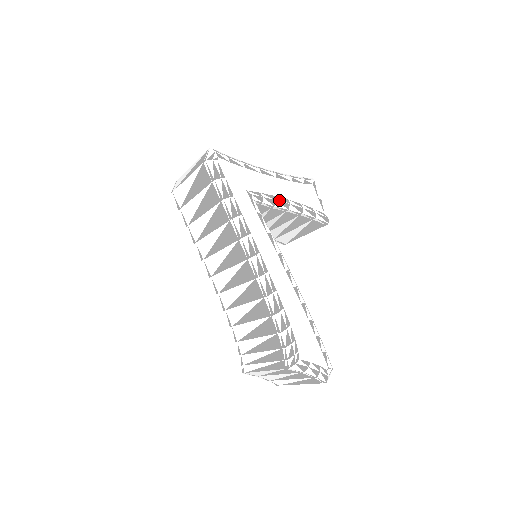
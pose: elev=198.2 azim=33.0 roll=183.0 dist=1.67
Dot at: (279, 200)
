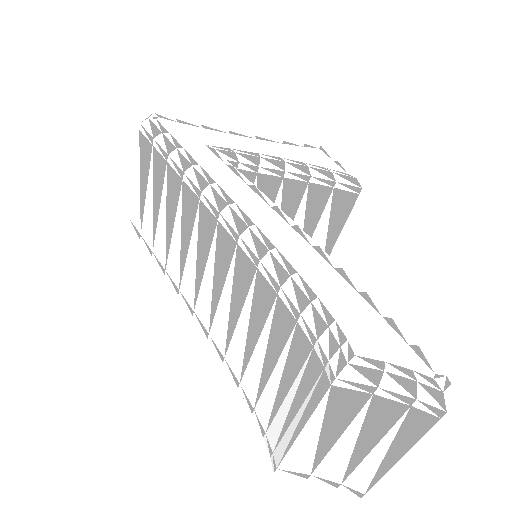
Dot at: (264, 157)
